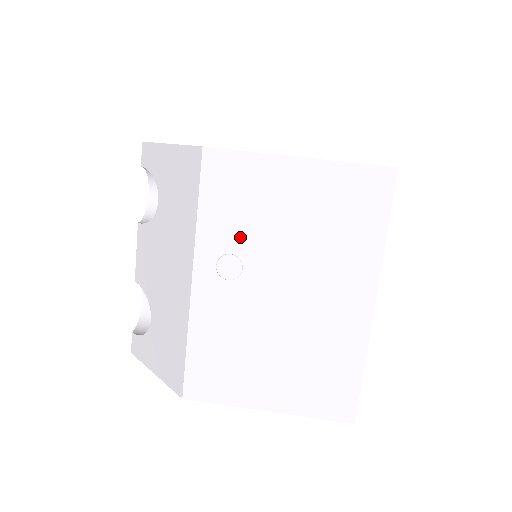
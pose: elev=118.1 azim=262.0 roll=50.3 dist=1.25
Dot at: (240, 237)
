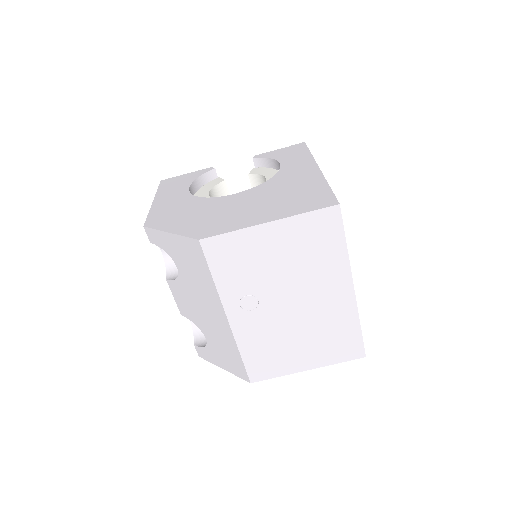
Dot at: (248, 283)
